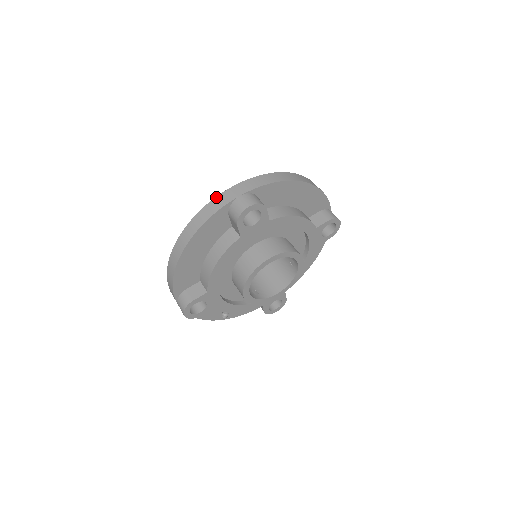
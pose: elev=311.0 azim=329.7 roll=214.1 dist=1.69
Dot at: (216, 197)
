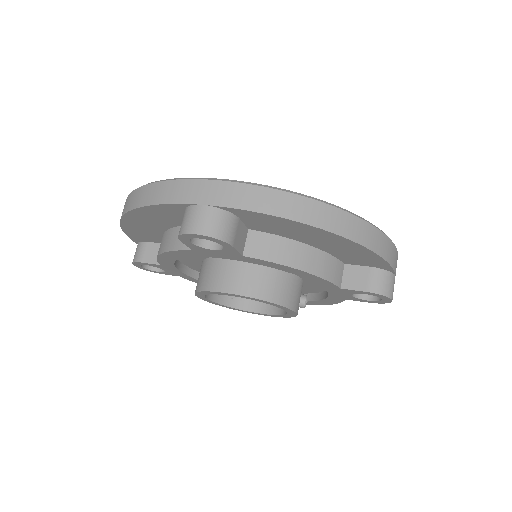
Dot at: (180, 180)
